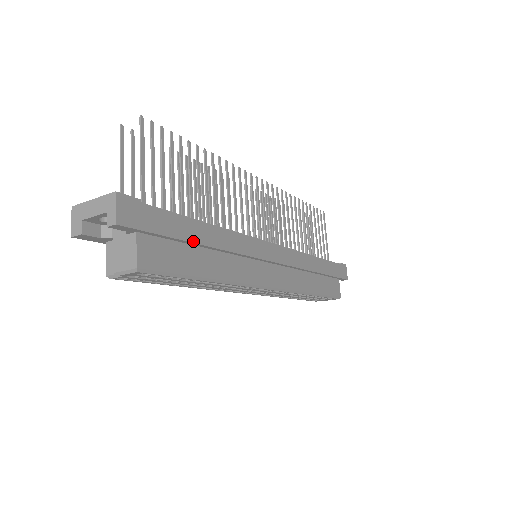
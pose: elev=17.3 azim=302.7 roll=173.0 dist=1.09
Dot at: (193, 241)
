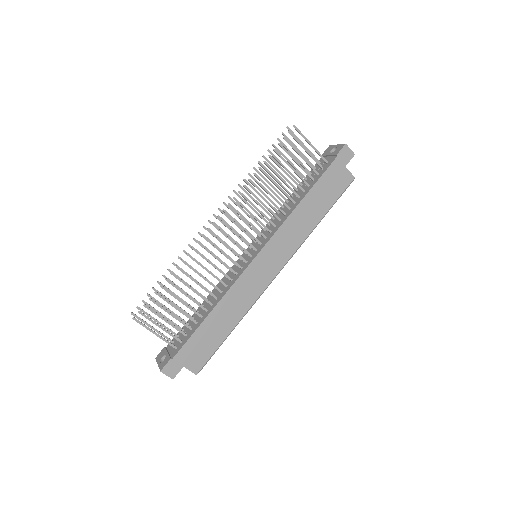
Dot at: (208, 335)
